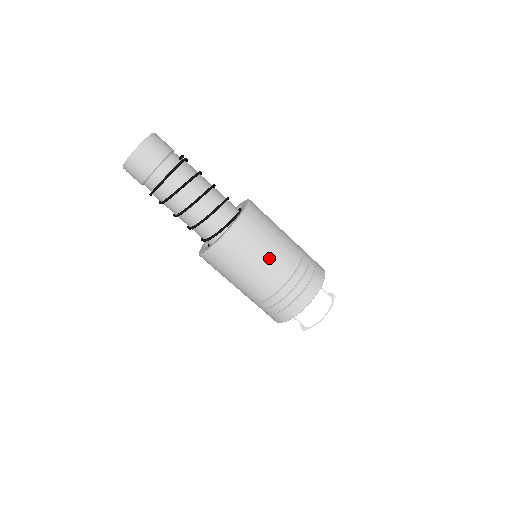
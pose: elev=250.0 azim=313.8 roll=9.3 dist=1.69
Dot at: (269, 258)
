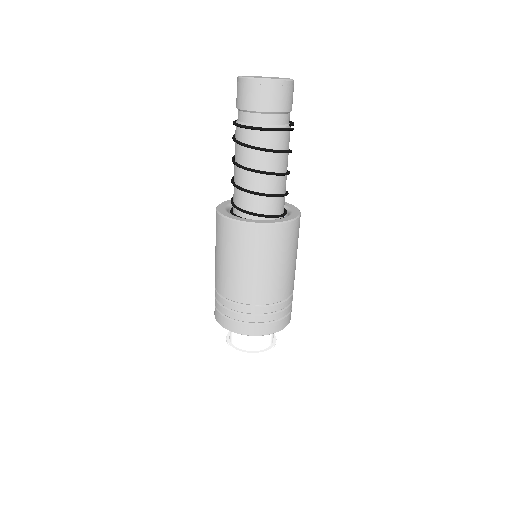
Dot at: (270, 275)
